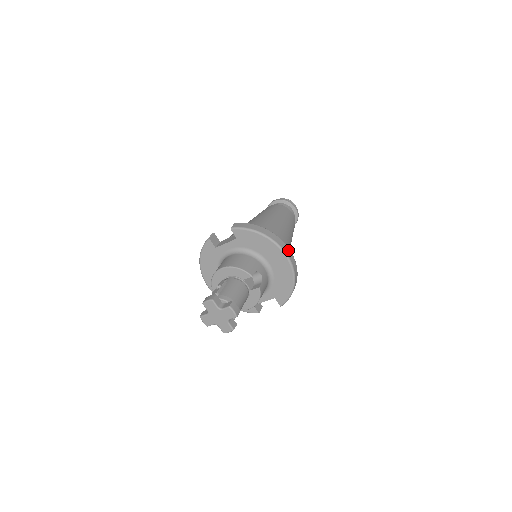
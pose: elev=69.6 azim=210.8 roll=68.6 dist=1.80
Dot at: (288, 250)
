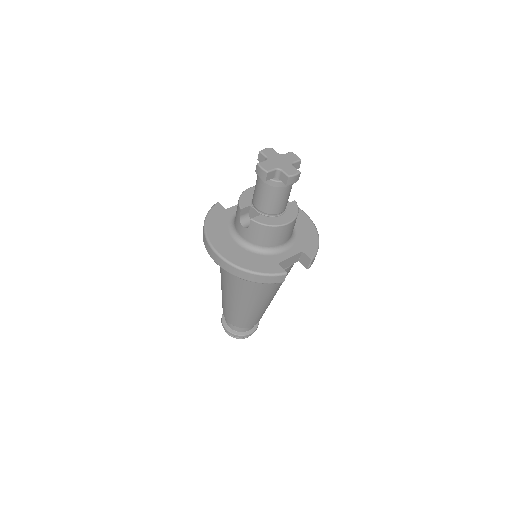
Dot at: occluded
